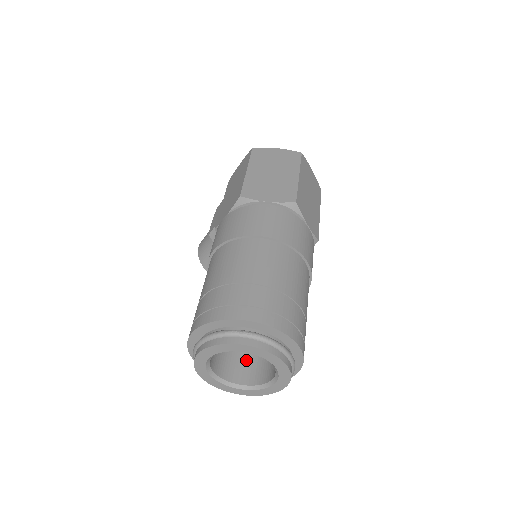
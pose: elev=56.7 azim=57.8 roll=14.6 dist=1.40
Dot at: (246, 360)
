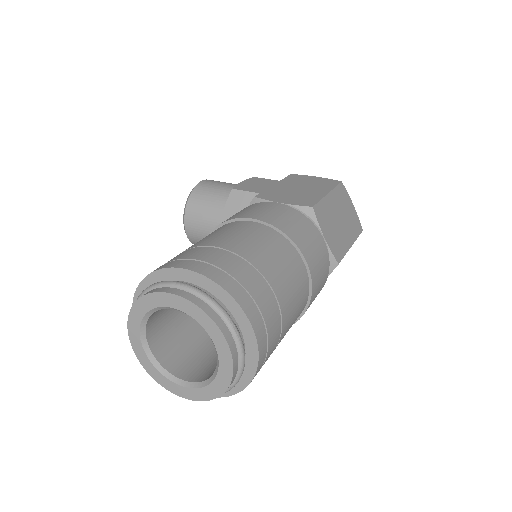
Dot at: (173, 333)
